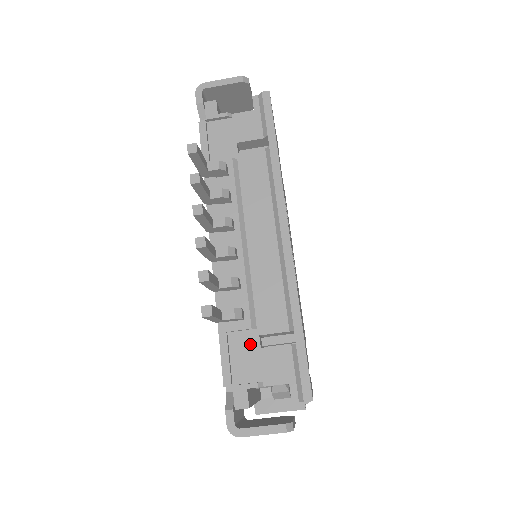
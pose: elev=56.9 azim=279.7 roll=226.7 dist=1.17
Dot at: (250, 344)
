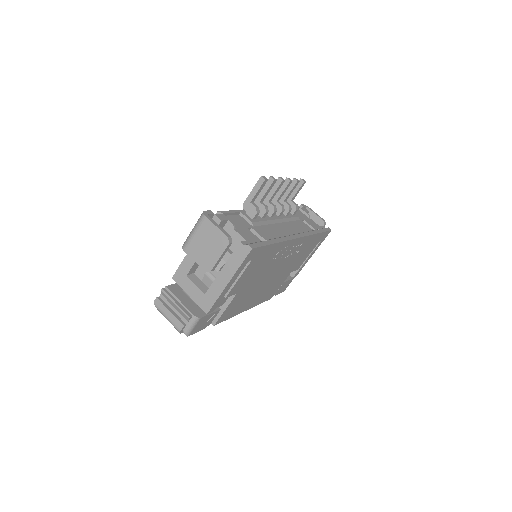
Dot at: (244, 224)
